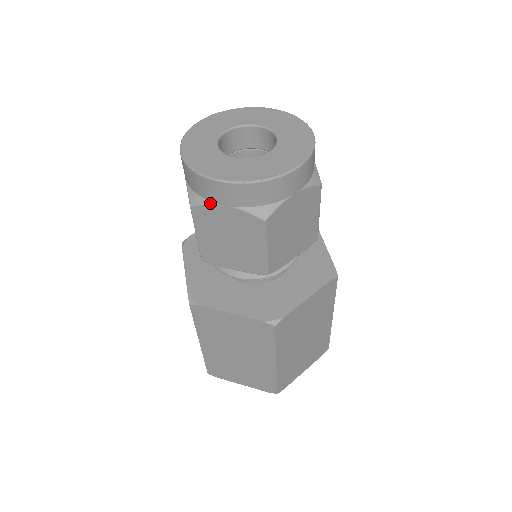
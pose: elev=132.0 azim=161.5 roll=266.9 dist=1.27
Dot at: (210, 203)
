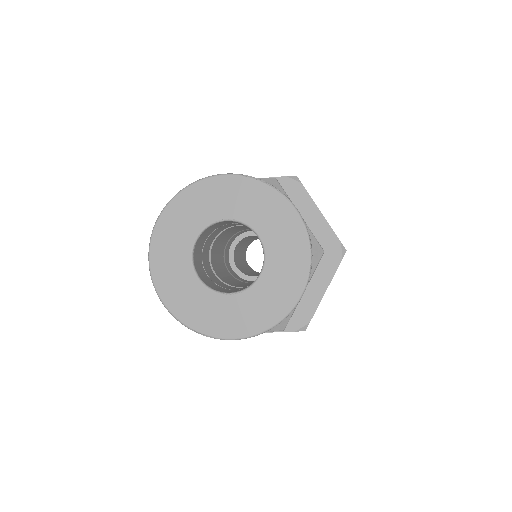
Dot at: occluded
